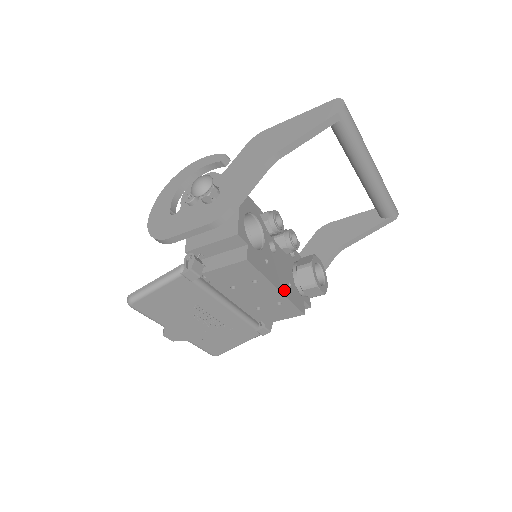
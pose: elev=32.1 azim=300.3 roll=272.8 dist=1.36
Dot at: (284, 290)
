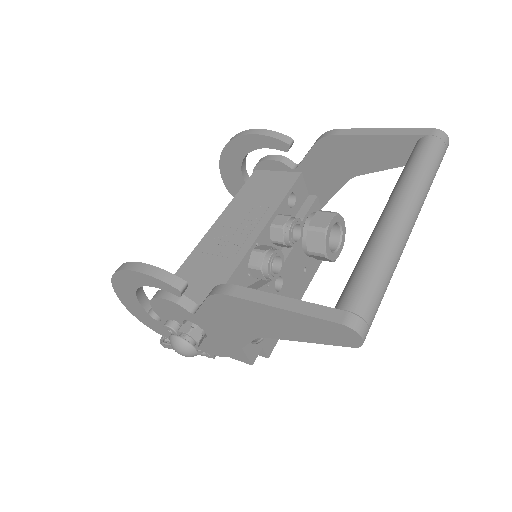
Dot at: (302, 290)
